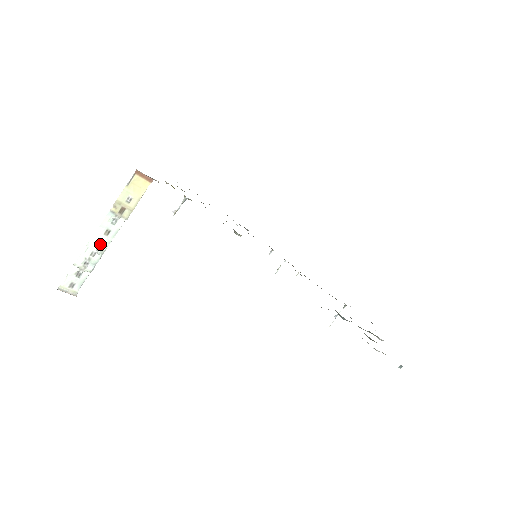
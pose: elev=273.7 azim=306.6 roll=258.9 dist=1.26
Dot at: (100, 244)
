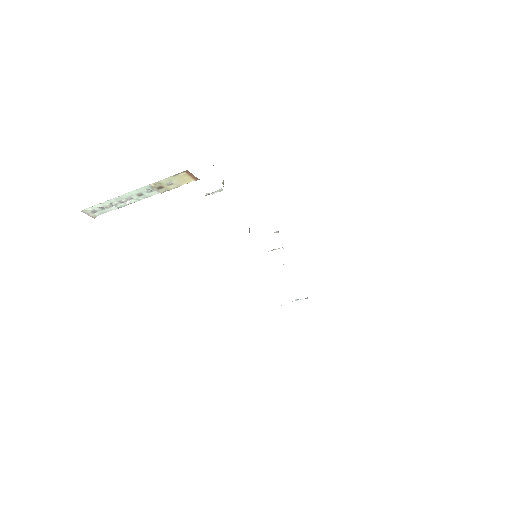
Dot at: (130, 198)
